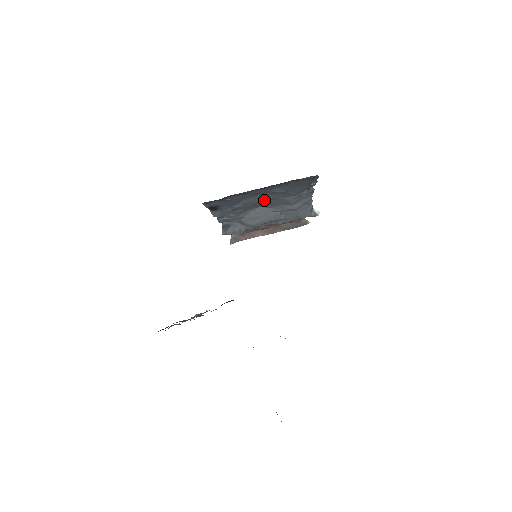
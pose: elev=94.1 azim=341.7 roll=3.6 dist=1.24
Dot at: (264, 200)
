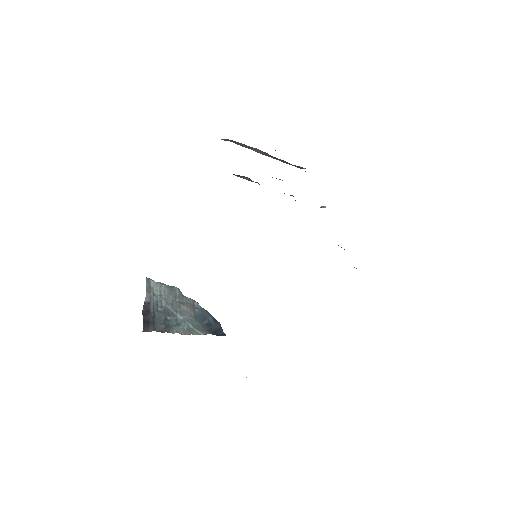
Dot at: occluded
